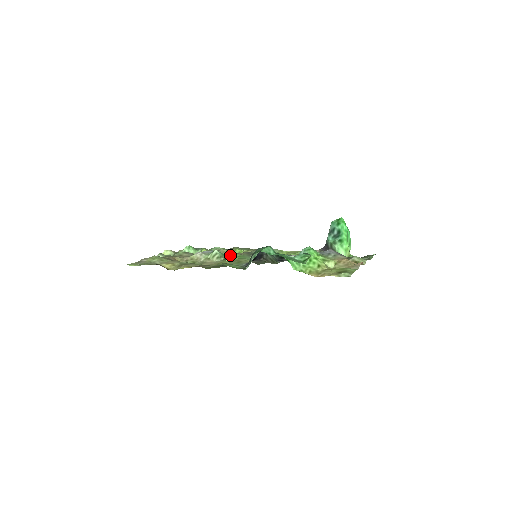
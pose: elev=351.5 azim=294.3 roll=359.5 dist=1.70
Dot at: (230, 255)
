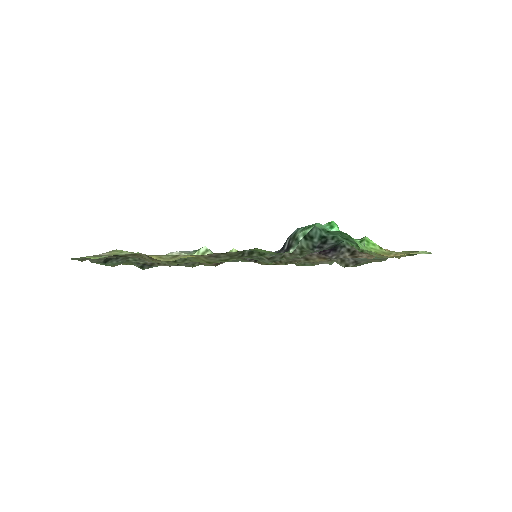
Dot at: occluded
